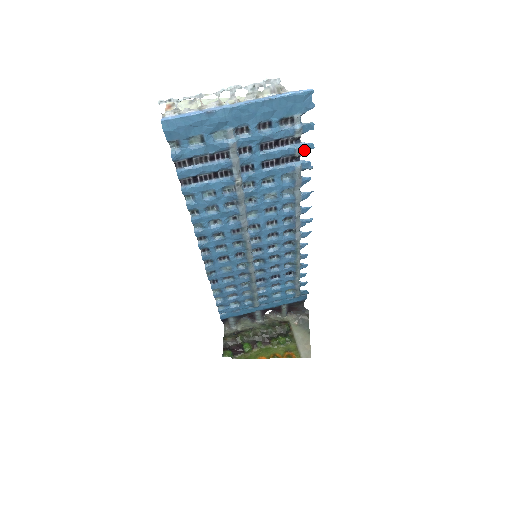
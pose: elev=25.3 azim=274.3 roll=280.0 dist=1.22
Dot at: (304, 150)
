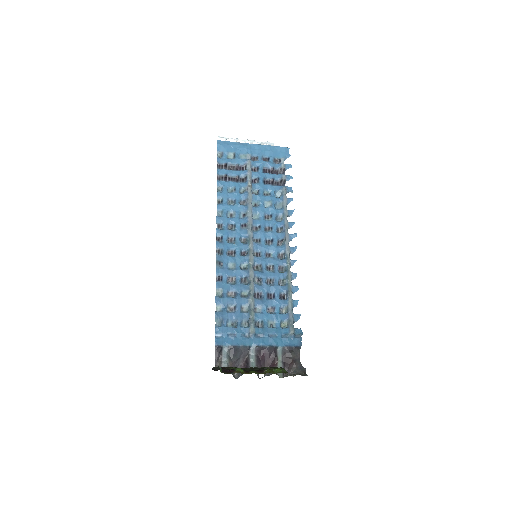
Dot at: (287, 179)
